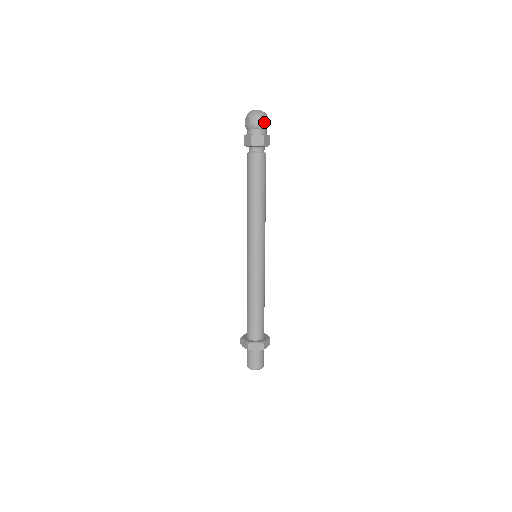
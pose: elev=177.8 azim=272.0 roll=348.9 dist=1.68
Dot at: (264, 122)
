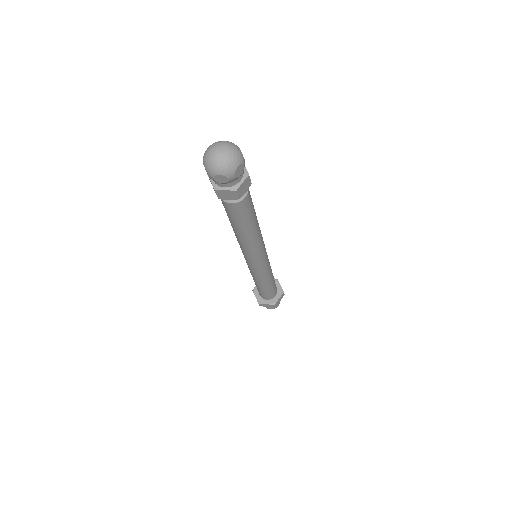
Dot at: (233, 177)
